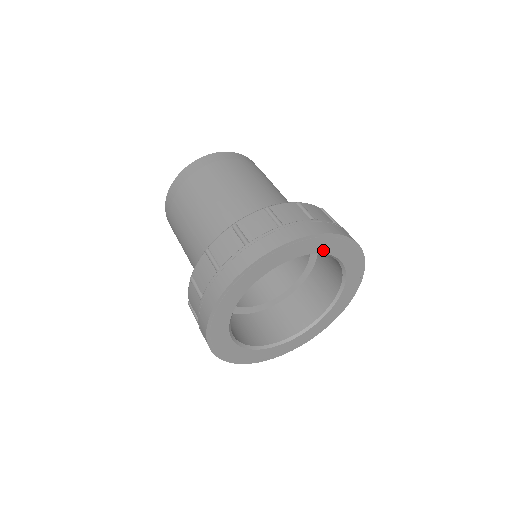
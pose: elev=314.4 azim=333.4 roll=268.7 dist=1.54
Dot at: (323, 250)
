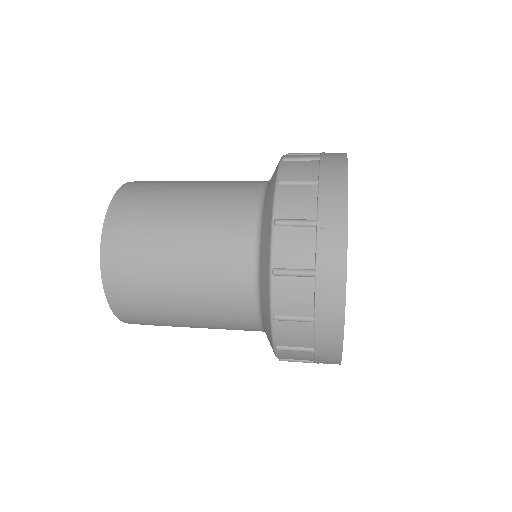
Dot at: occluded
